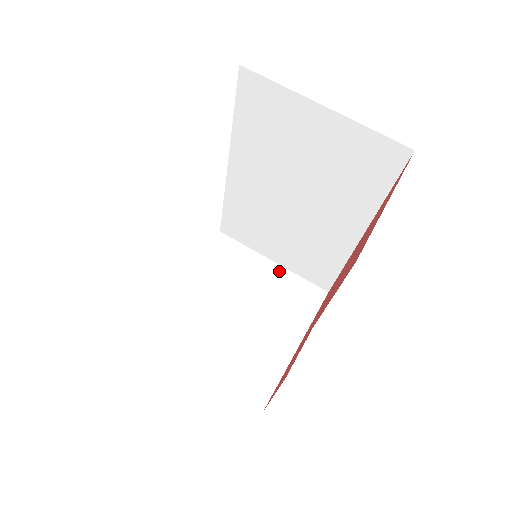
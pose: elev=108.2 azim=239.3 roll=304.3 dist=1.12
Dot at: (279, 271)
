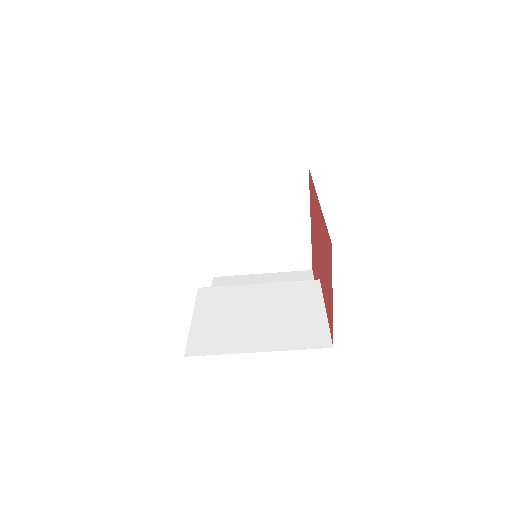
Dot at: (262, 177)
